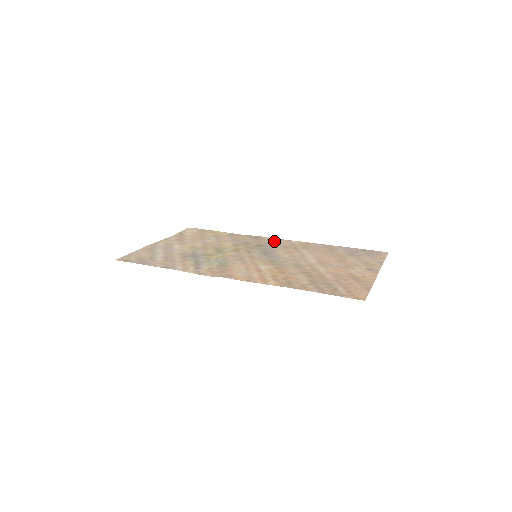
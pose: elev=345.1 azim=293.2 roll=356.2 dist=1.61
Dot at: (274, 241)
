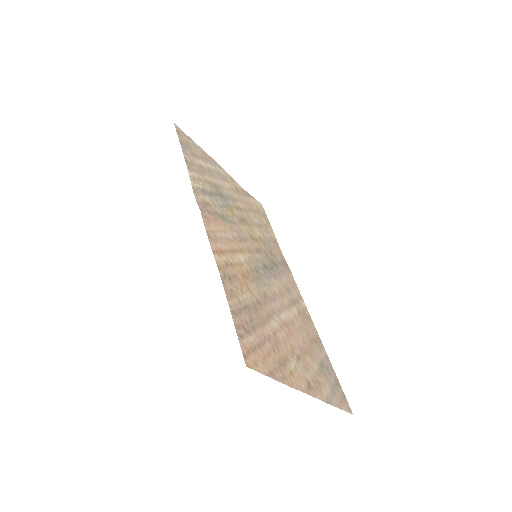
Dot at: (291, 281)
